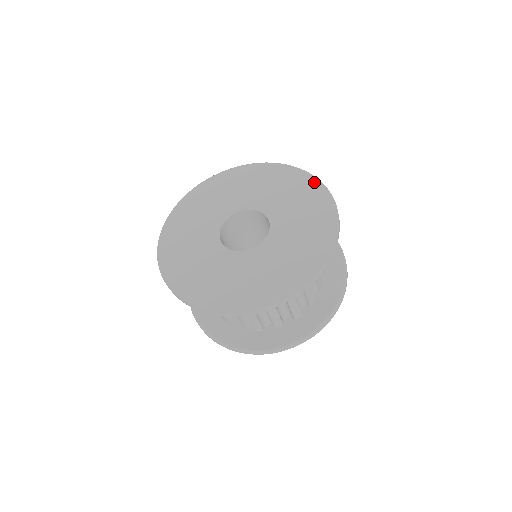
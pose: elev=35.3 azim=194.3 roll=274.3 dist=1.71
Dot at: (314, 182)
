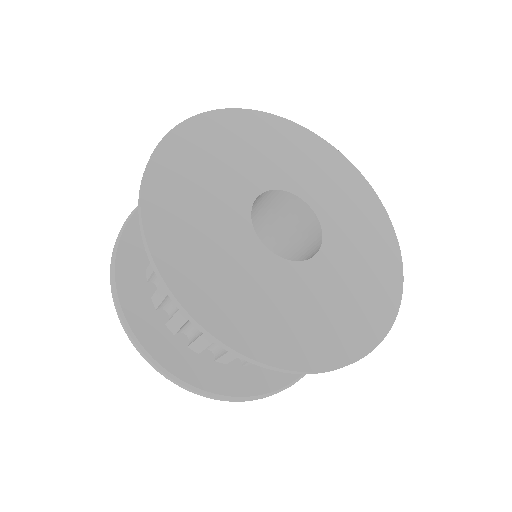
Dot at: (397, 264)
